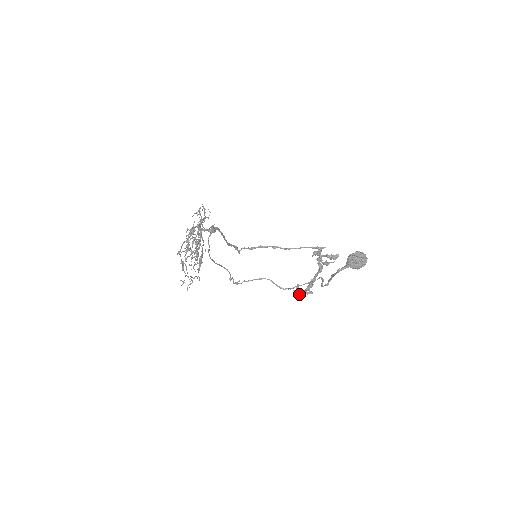
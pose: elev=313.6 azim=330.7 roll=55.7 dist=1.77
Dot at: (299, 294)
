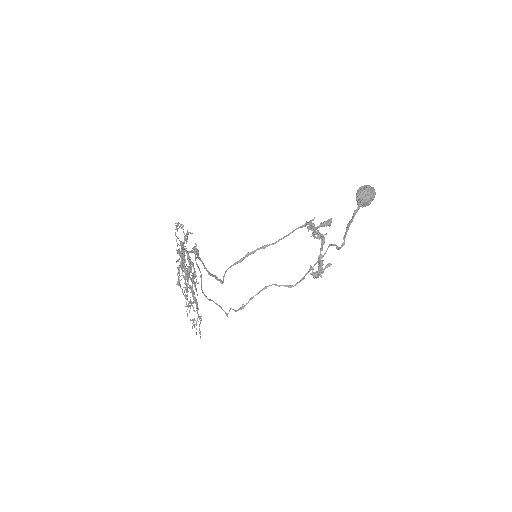
Dot at: (318, 274)
